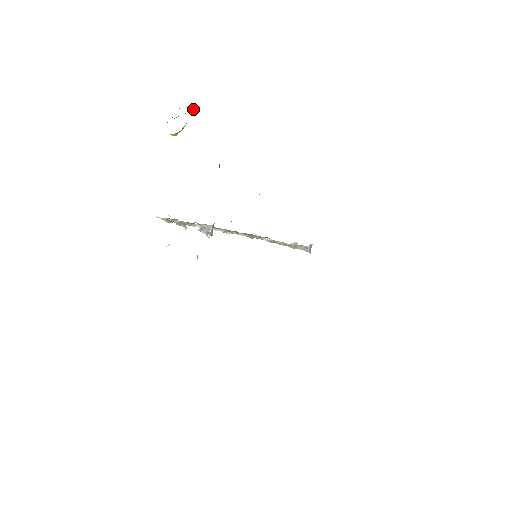
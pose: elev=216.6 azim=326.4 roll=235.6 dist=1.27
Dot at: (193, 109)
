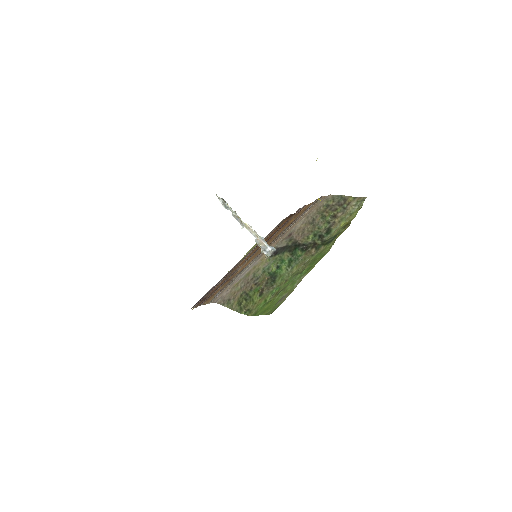
Dot at: occluded
